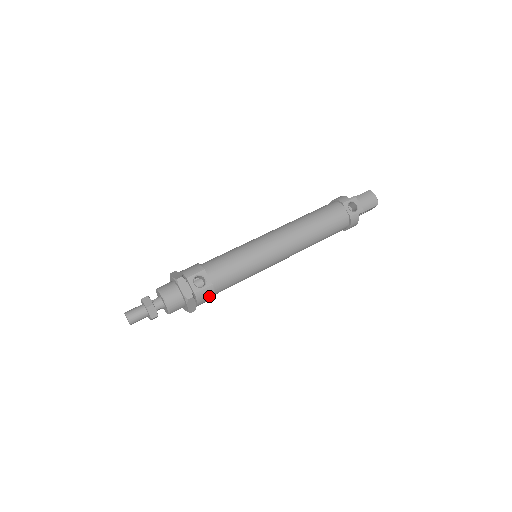
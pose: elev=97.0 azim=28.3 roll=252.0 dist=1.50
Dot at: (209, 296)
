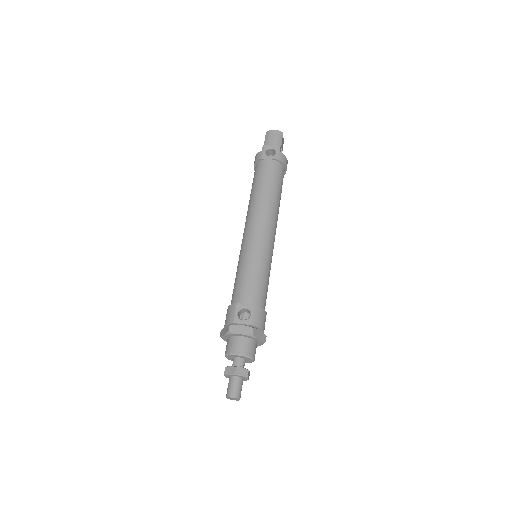
Dot at: (262, 315)
